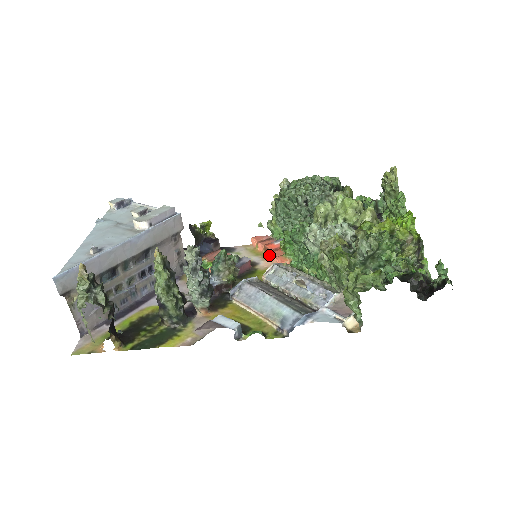
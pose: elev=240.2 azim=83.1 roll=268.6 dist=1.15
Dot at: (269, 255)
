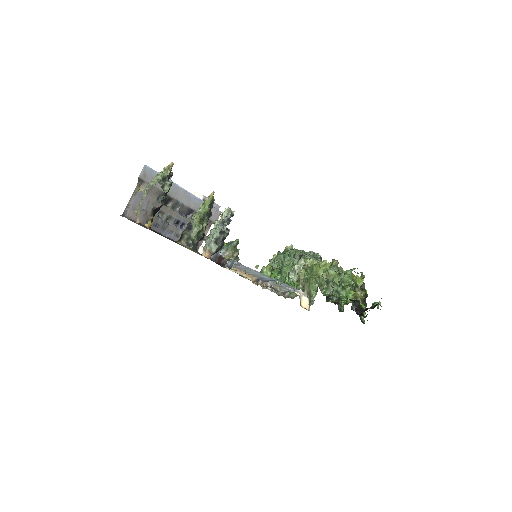
Dot at: occluded
